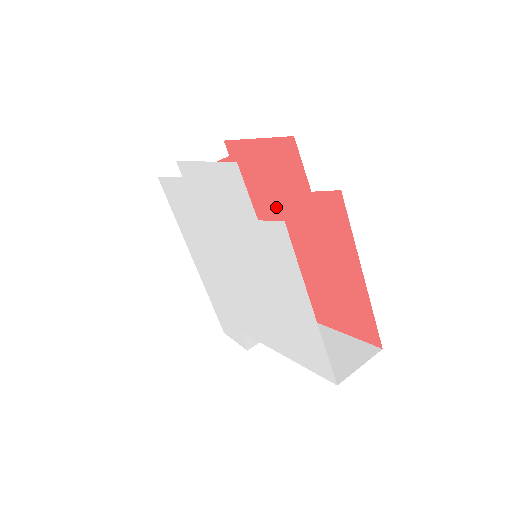
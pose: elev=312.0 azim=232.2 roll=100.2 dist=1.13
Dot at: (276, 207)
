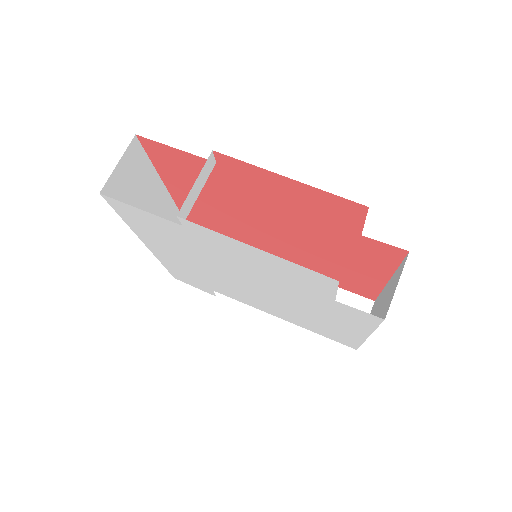
Dot at: (288, 218)
